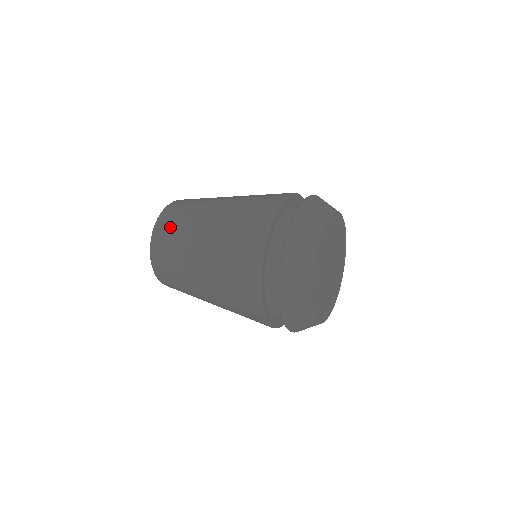
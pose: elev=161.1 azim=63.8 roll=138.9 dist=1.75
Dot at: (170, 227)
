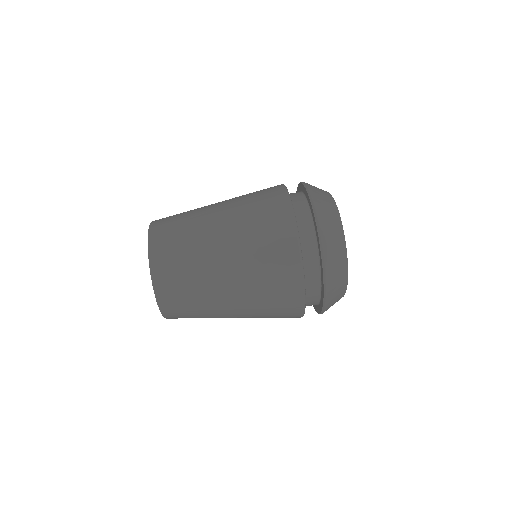
Dot at: occluded
